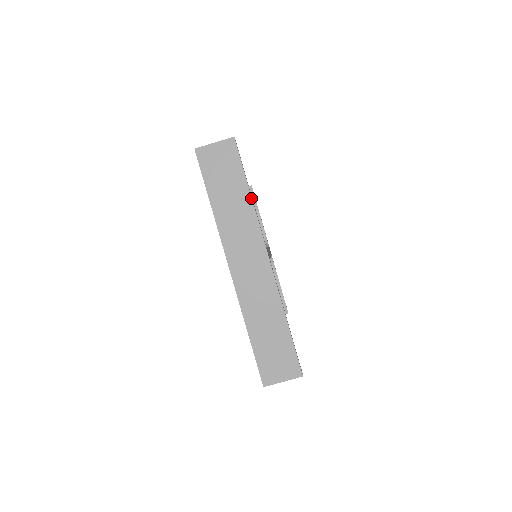
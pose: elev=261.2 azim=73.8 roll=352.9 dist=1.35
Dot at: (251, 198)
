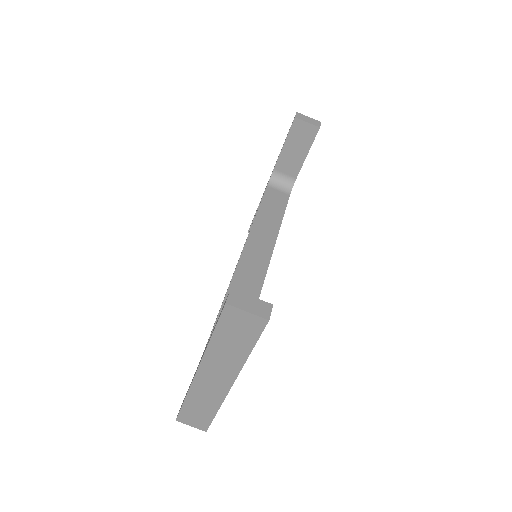
Dot at: occluded
